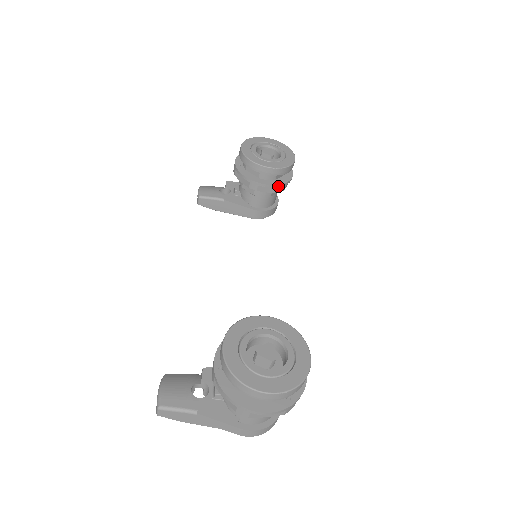
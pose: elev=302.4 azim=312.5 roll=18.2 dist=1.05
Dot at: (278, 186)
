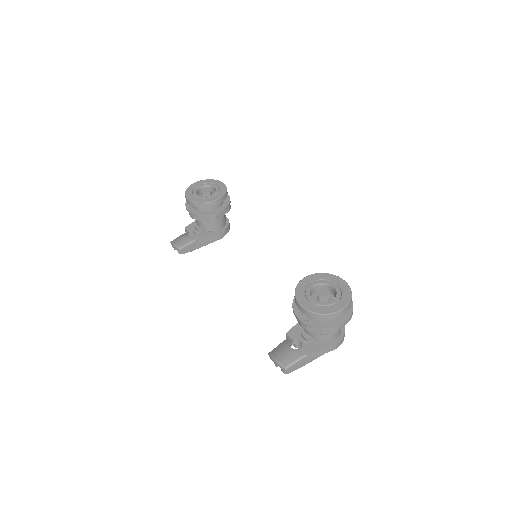
Dot at: (227, 207)
